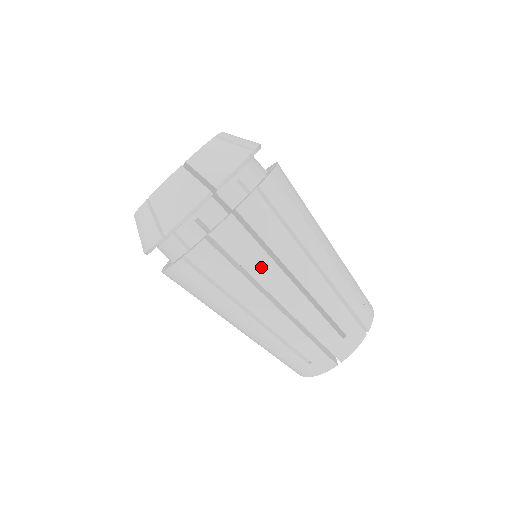
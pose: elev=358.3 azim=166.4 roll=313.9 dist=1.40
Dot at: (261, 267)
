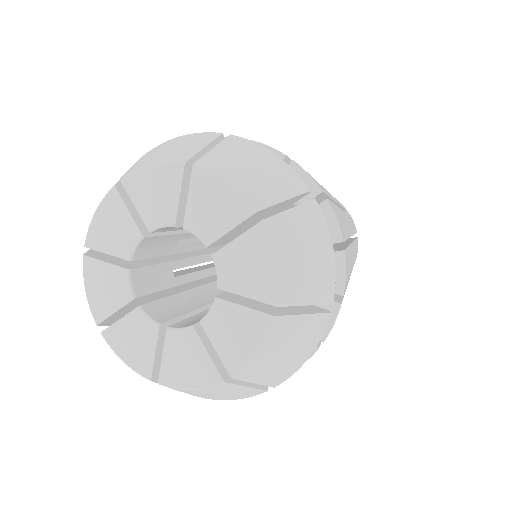
Dot at: occluded
